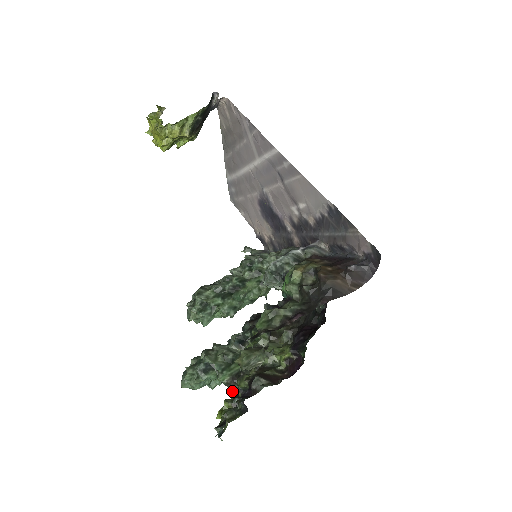
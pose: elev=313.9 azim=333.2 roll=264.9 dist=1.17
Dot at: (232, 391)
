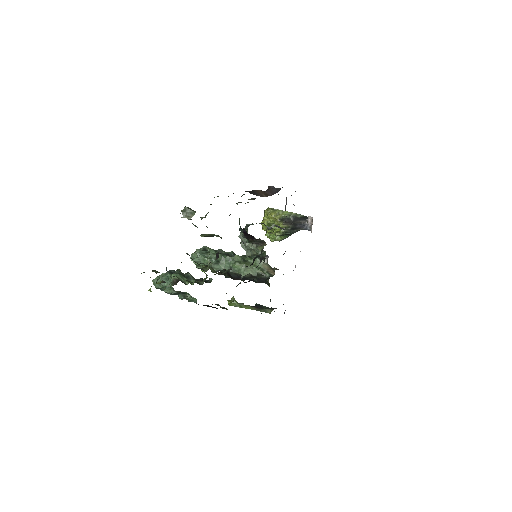
Dot at: occluded
